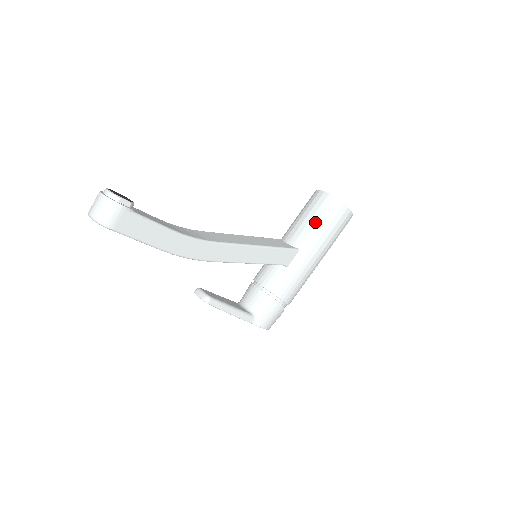
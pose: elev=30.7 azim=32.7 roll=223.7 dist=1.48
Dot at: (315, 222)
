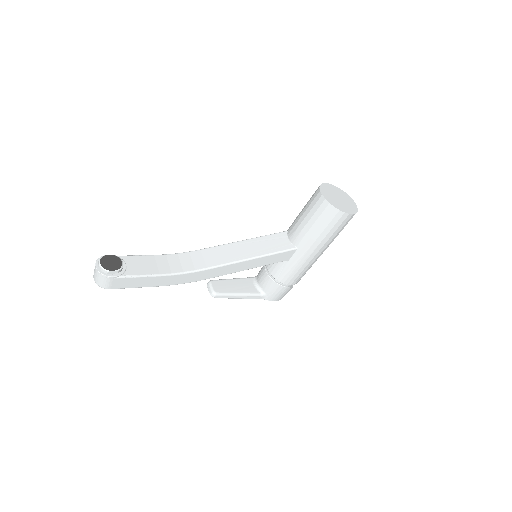
Dot at: (311, 226)
